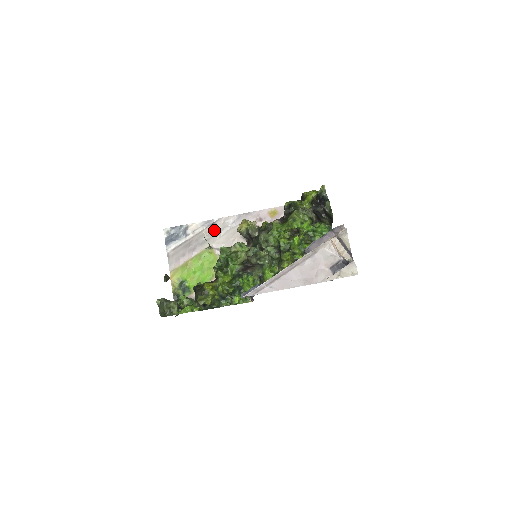
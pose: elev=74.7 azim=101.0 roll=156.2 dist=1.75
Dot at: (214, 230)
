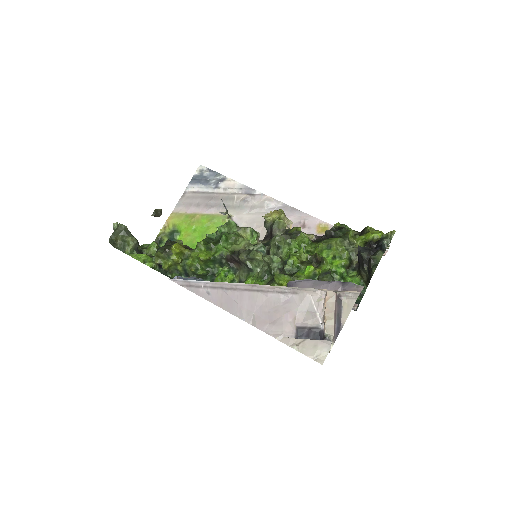
Dot at: (247, 202)
